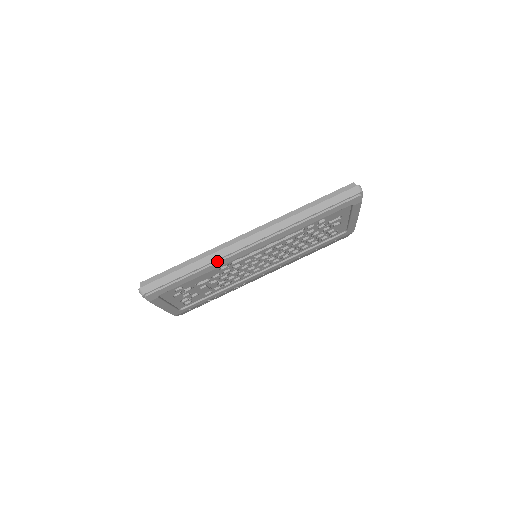
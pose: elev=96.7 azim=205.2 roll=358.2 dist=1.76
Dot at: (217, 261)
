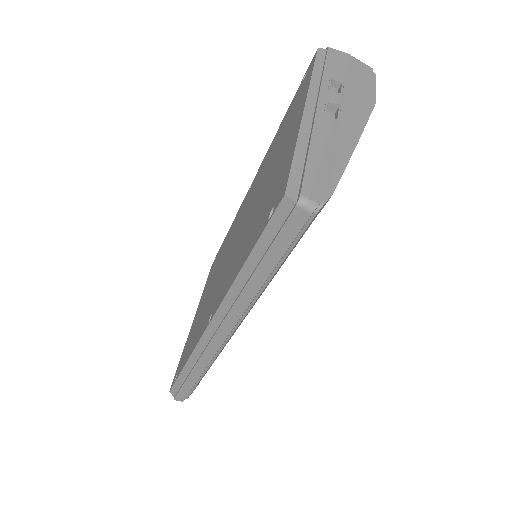
Dot at: (211, 362)
